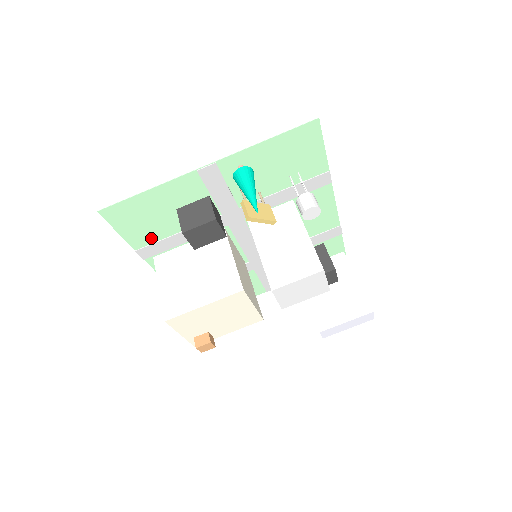
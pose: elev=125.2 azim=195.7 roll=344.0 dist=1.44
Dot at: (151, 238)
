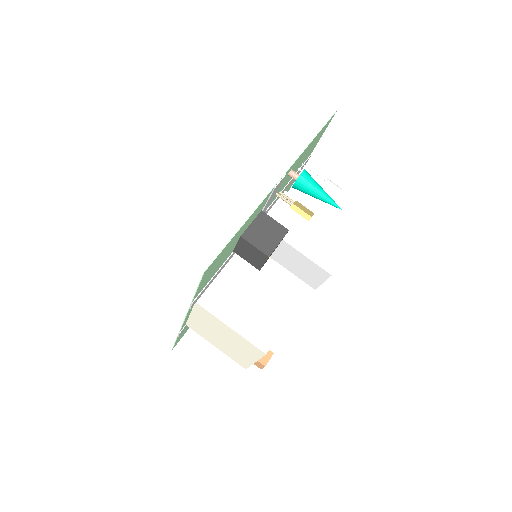
Dot at: (208, 280)
